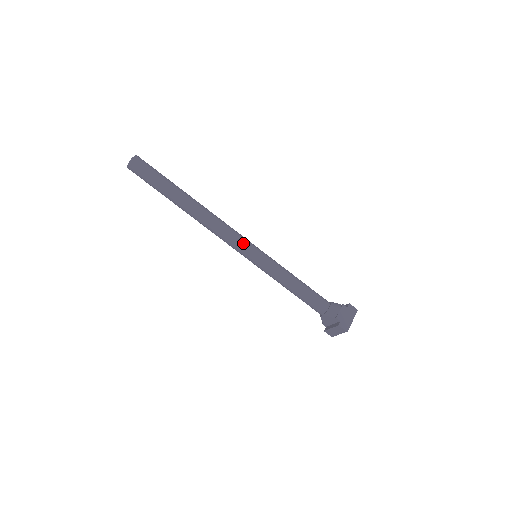
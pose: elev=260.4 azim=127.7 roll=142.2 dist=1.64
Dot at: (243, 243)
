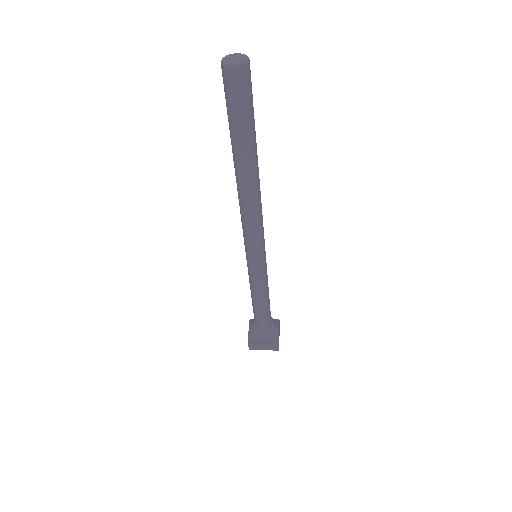
Dot at: (264, 240)
